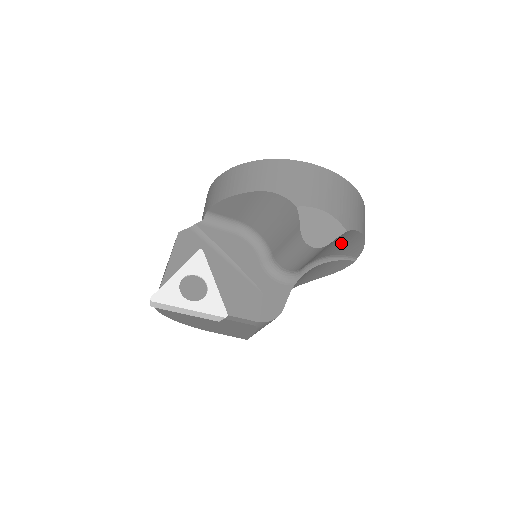
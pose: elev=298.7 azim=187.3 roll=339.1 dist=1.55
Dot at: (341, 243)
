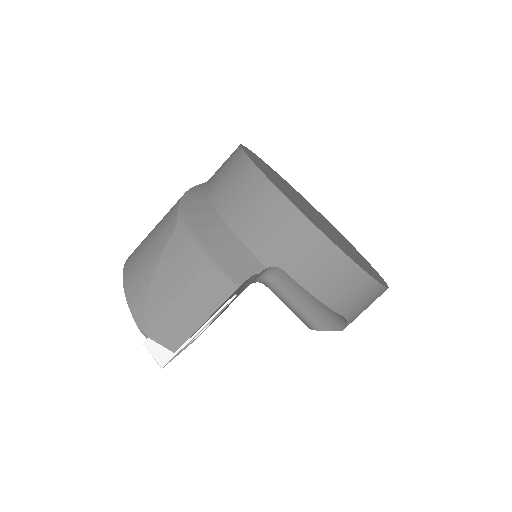
Dot at: occluded
